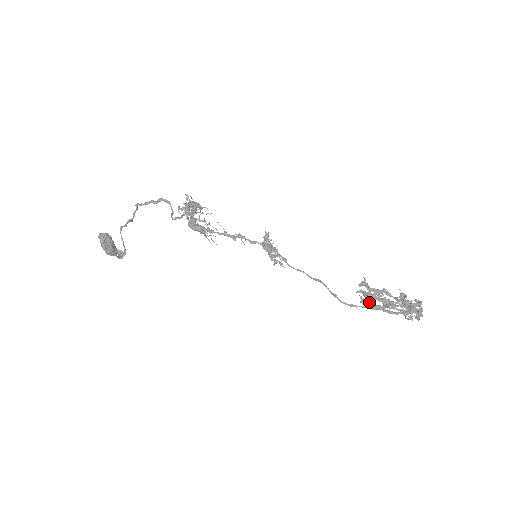
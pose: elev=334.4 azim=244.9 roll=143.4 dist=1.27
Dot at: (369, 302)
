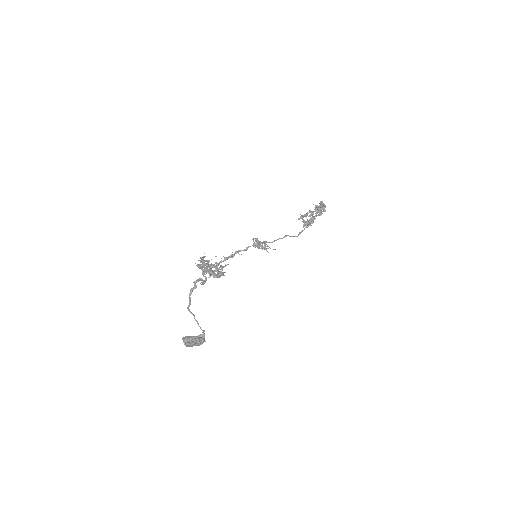
Dot at: occluded
